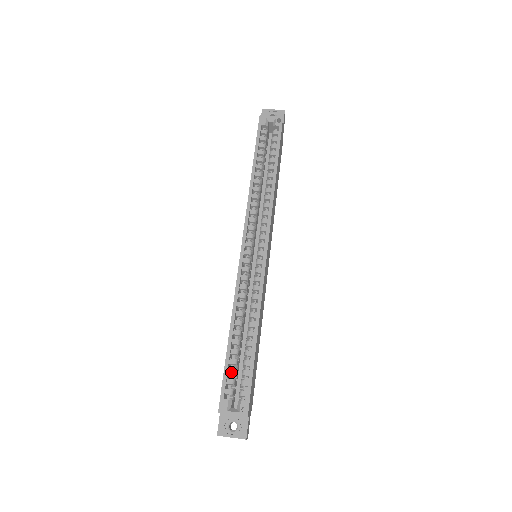
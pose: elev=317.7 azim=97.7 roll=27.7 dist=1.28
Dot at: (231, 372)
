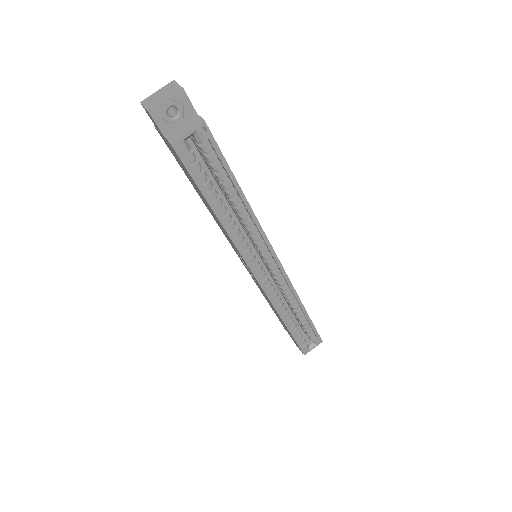
Dot at: (299, 336)
